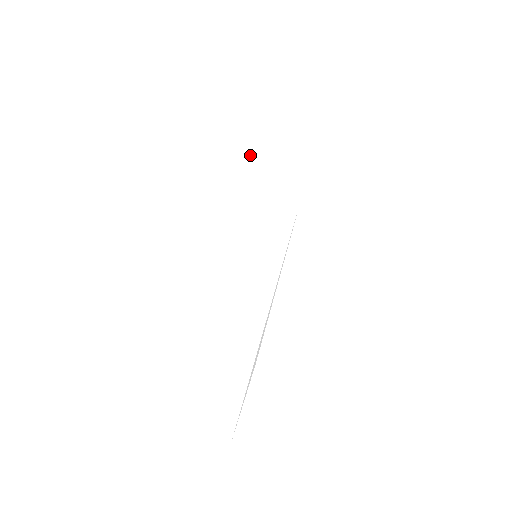
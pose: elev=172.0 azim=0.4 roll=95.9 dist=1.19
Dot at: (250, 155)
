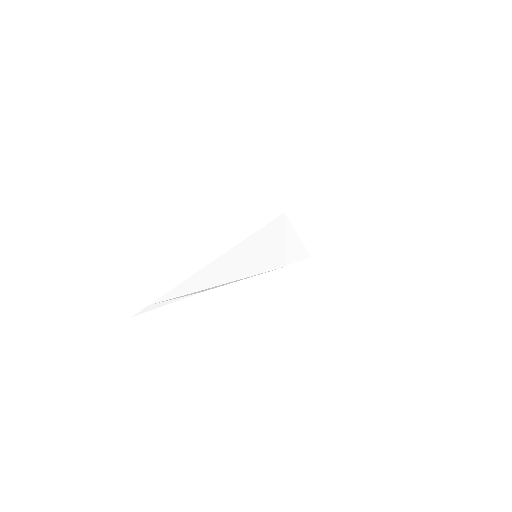
Dot at: (286, 230)
